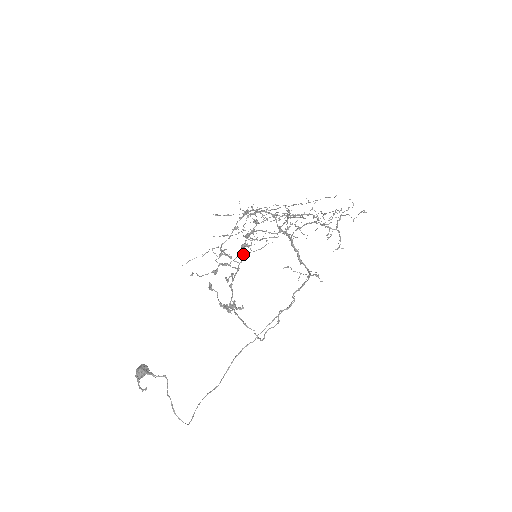
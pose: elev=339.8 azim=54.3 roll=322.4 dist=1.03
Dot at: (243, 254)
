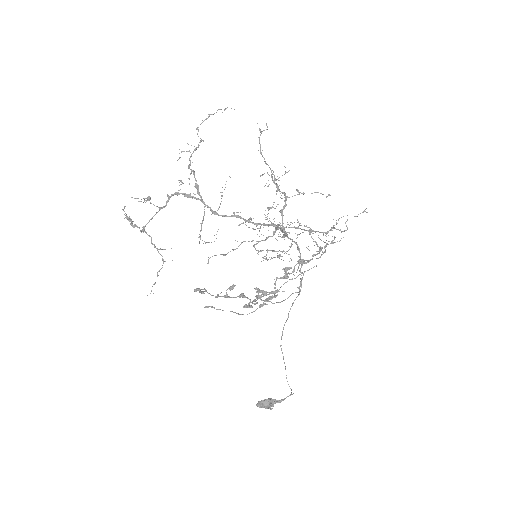
Dot at: (277, 278)
